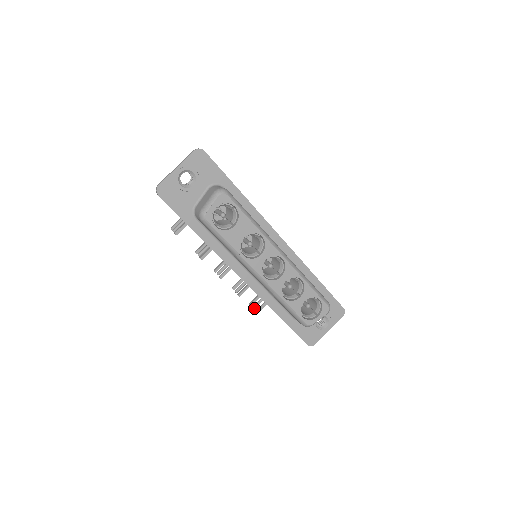
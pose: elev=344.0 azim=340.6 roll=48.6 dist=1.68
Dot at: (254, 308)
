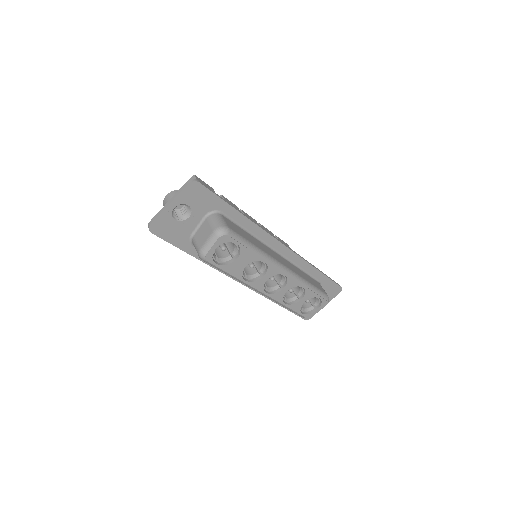
Dot at: occluded
